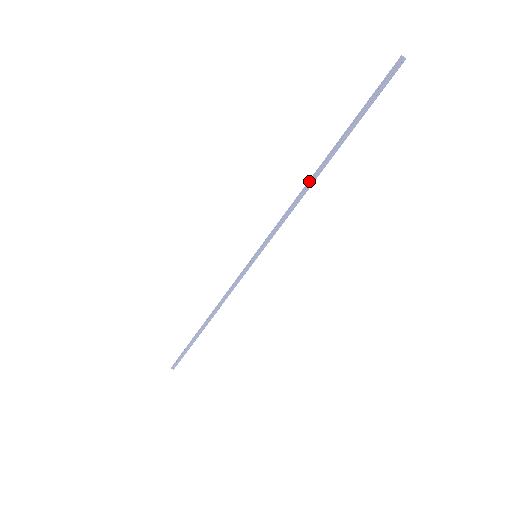
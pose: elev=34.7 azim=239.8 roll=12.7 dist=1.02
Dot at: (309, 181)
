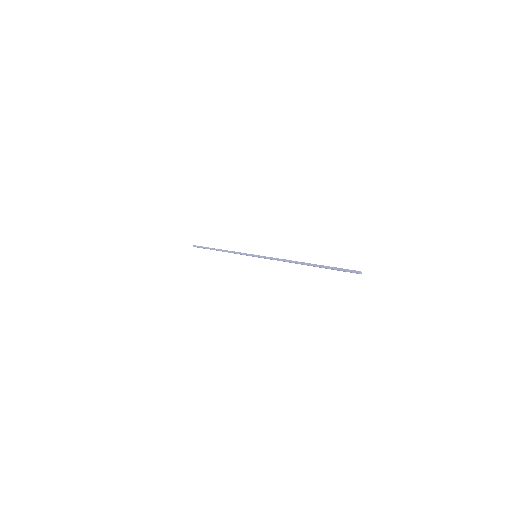
Dot at: (295, 262)
